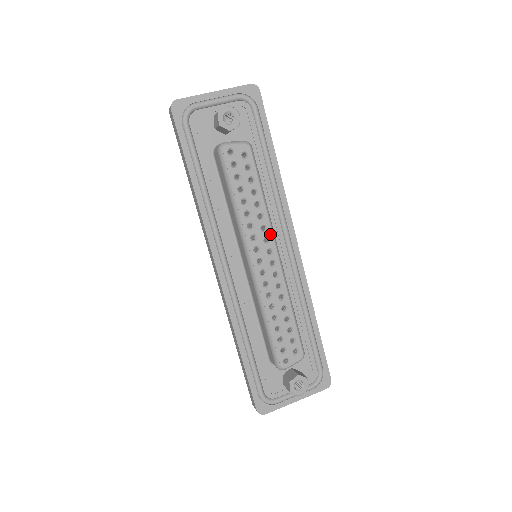
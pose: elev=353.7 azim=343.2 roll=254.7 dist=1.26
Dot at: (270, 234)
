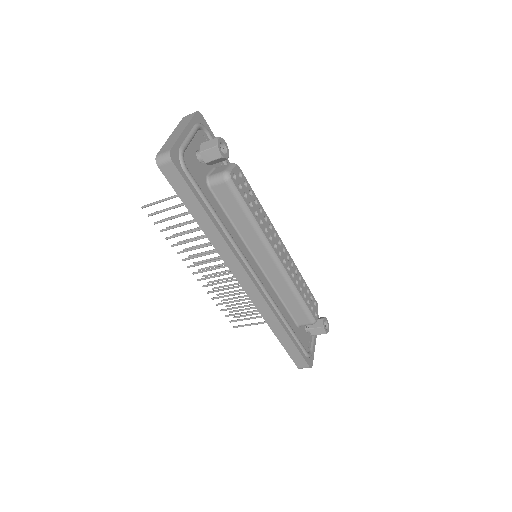
Dot at: (274, 229)
